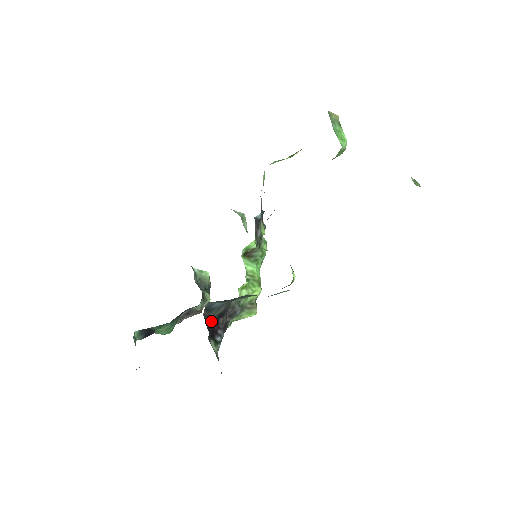
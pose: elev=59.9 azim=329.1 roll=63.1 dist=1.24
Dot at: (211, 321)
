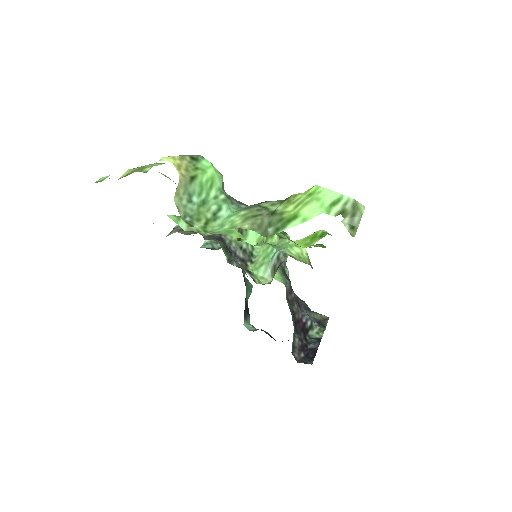
Dot at: (301, 342)
